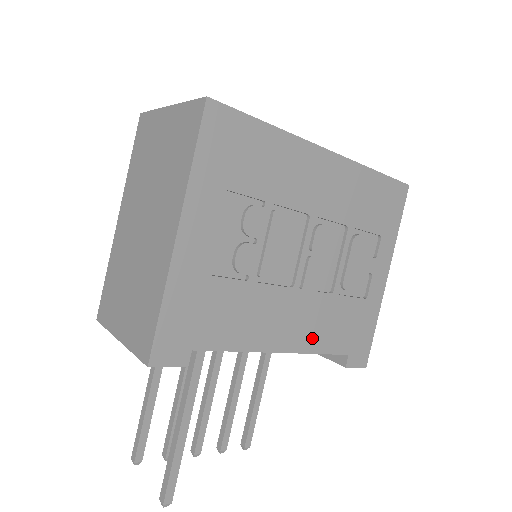
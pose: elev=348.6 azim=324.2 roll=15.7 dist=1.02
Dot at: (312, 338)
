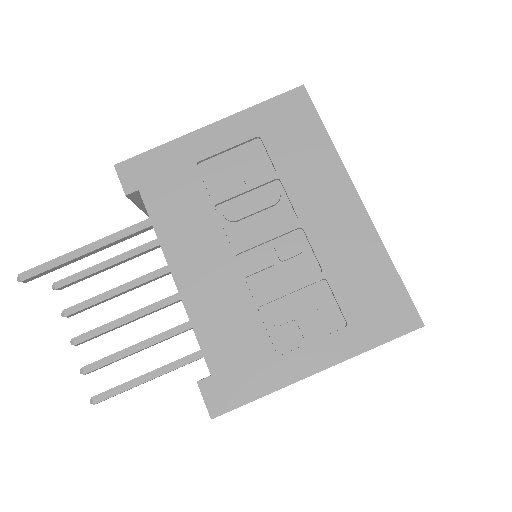
Dot at: (203, 307)
